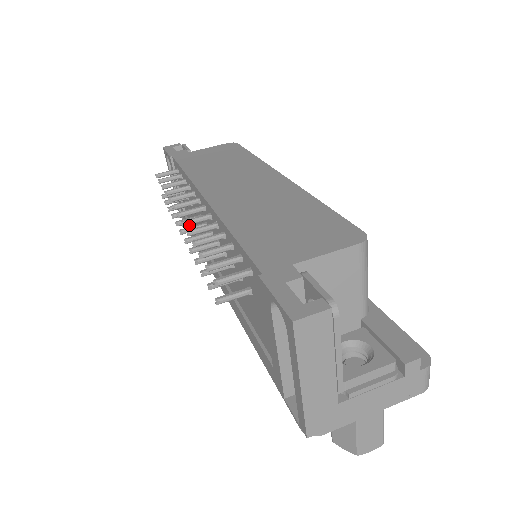
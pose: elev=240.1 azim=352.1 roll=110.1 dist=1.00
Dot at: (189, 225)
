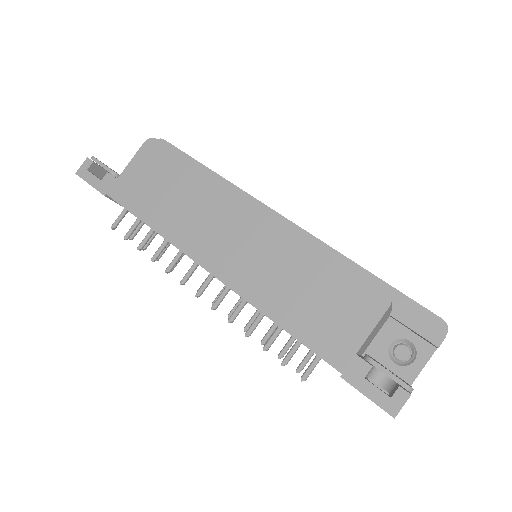
Dot at: occluded
